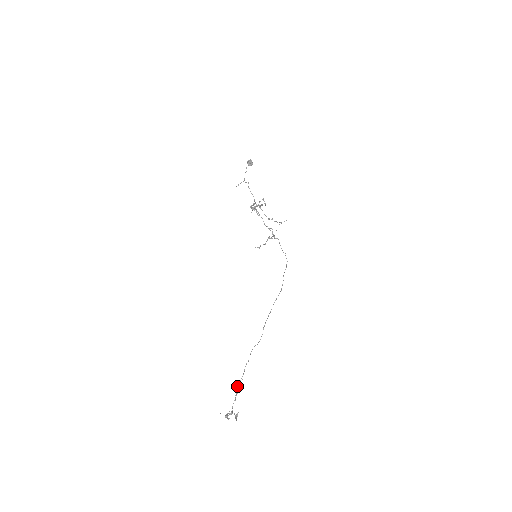
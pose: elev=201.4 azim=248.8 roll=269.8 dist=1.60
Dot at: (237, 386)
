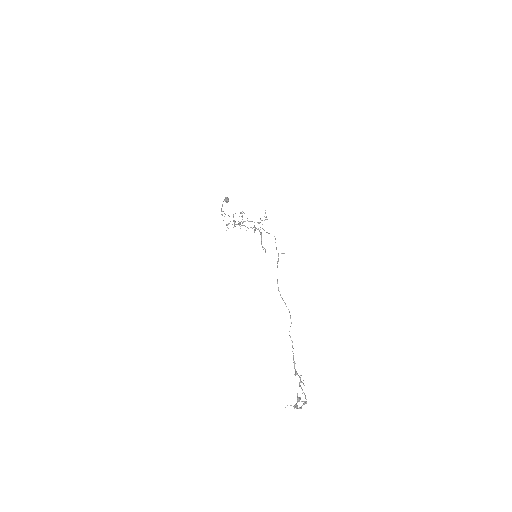
Dot at: (295, 373)
